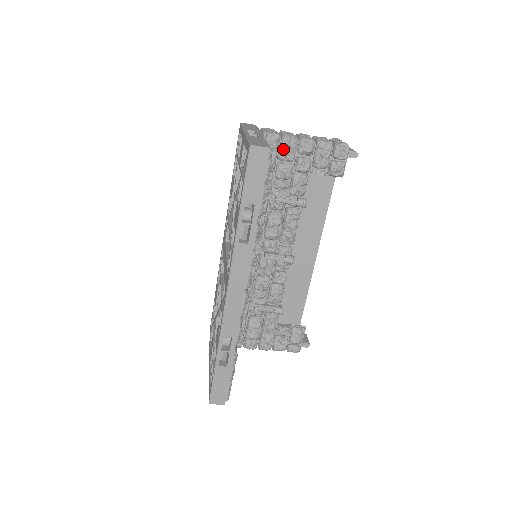
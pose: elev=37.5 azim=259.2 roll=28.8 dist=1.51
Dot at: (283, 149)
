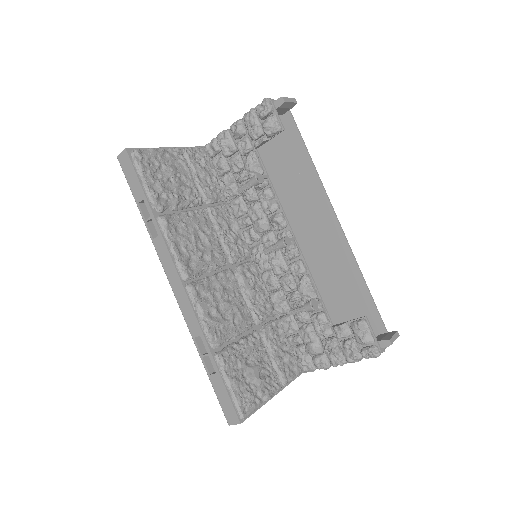
Dot at: (219, 146)
